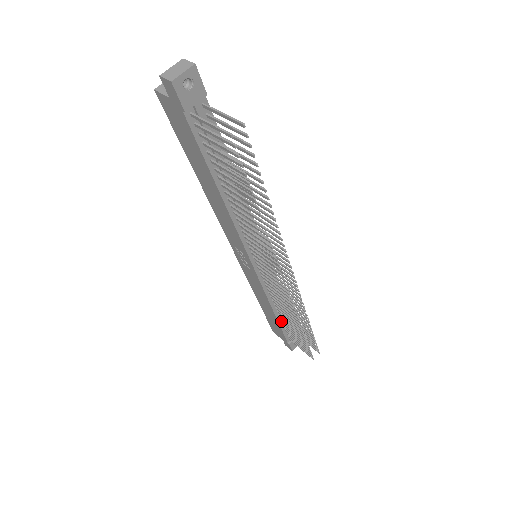
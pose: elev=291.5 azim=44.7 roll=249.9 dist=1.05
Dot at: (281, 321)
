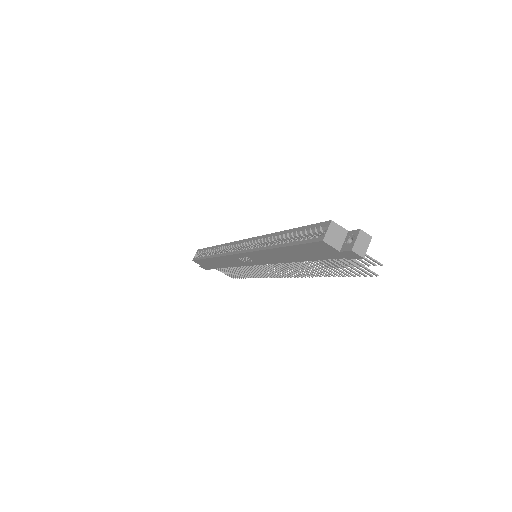
Dot at: occluded
